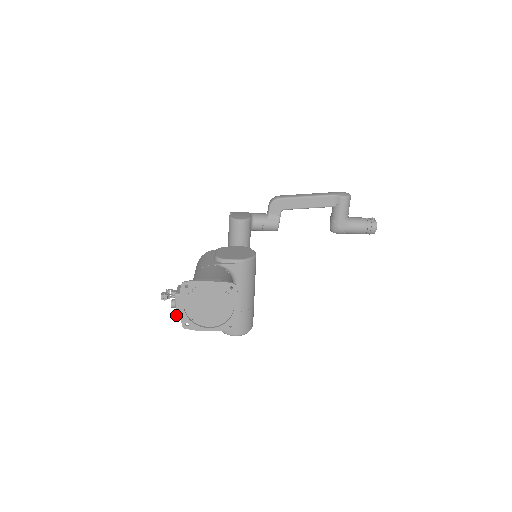
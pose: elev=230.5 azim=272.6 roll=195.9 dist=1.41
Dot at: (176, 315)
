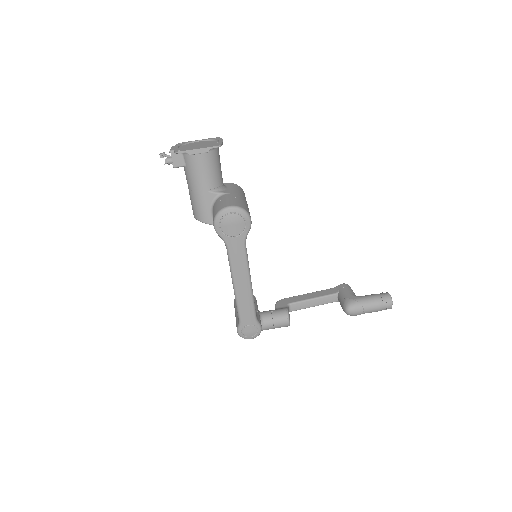
Dot at: (170, 150)
